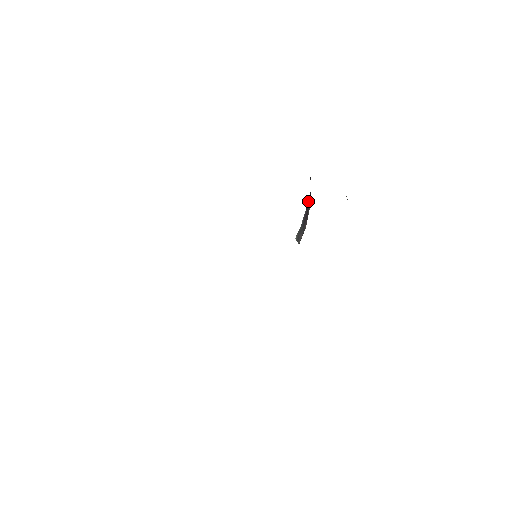
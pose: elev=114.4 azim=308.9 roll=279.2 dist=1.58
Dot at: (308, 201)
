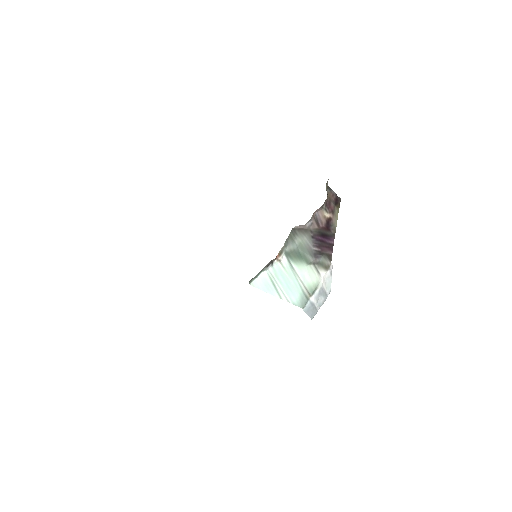
Dot at: occluded
